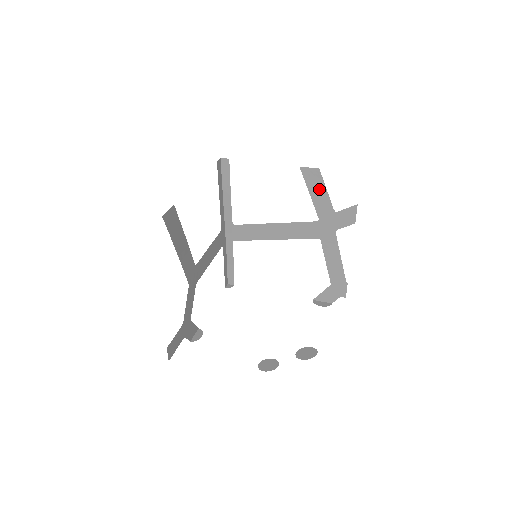
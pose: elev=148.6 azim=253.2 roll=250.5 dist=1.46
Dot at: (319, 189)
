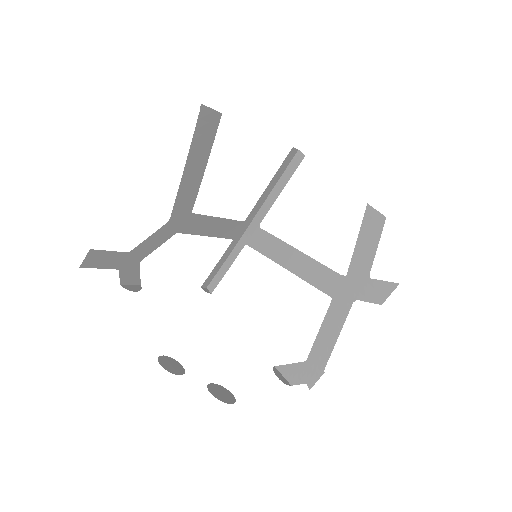
Dot at: (370, 240)
